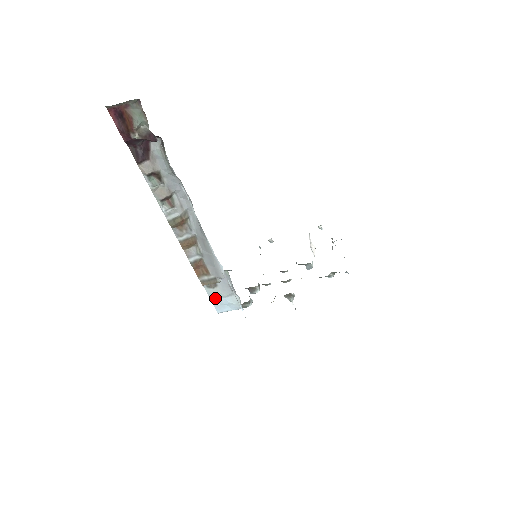
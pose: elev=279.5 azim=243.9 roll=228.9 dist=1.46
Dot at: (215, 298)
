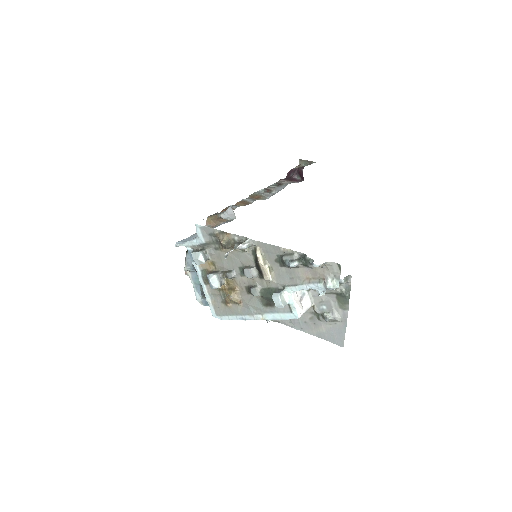
Dot at: (195, 235)
